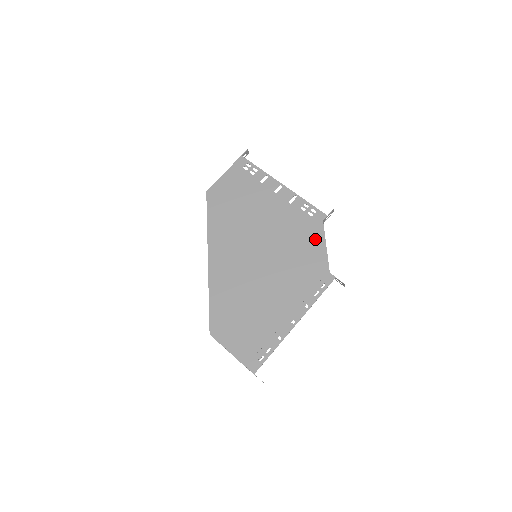
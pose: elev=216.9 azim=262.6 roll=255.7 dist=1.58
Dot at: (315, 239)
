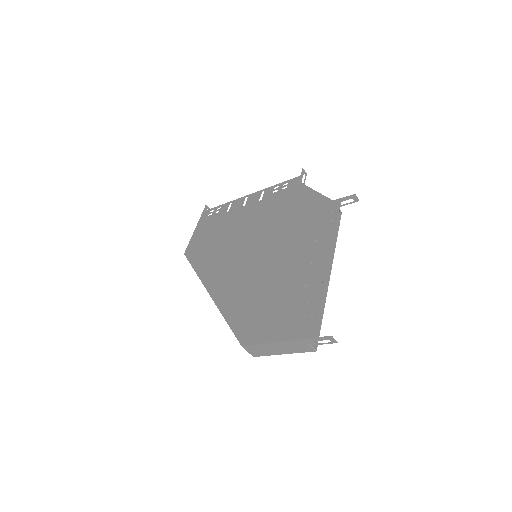
Dot at: (300, 196)
